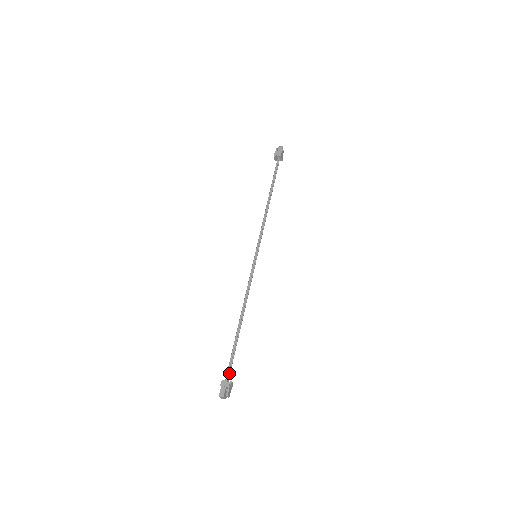
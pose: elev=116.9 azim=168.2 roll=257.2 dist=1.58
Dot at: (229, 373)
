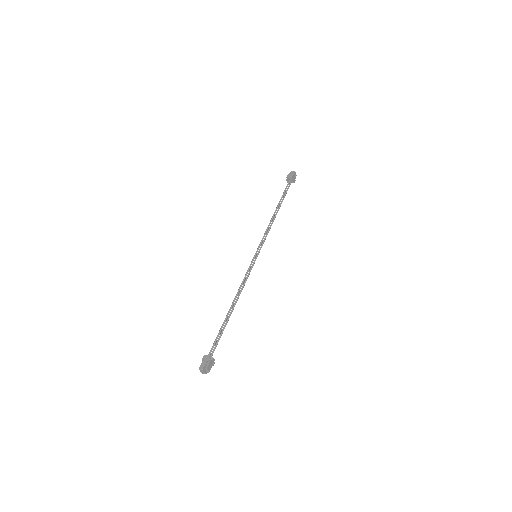
Dot at: (213, 351)
